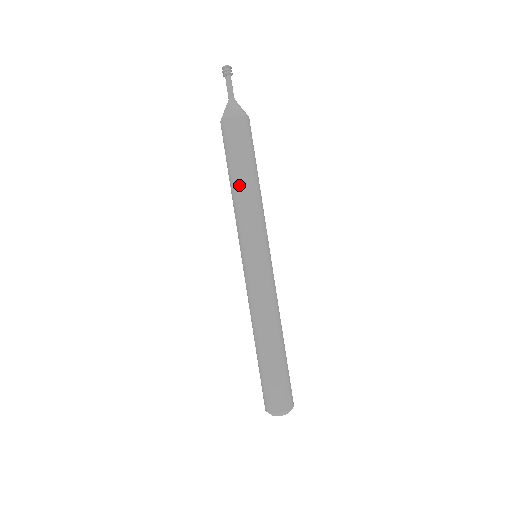
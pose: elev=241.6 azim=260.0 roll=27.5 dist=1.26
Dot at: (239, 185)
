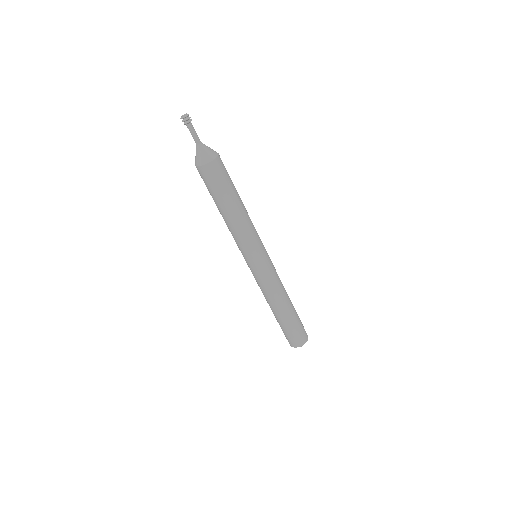
Dot at: (228, 216)
